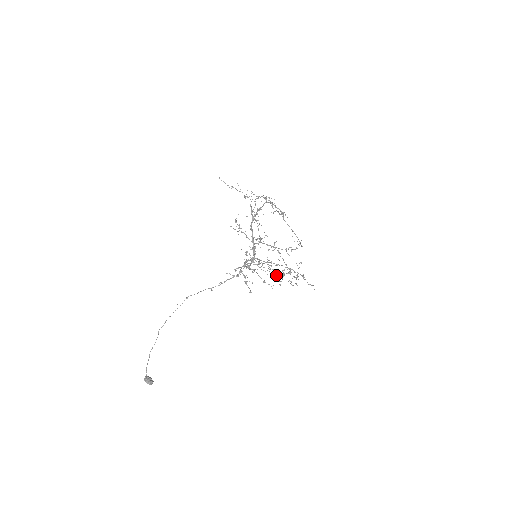
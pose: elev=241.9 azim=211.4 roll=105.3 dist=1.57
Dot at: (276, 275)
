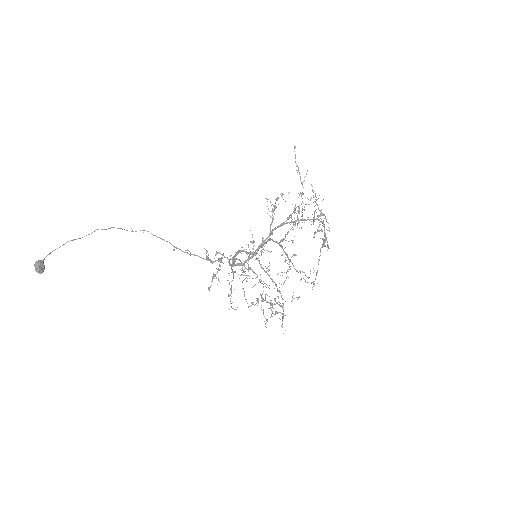
Dot at: occluded
